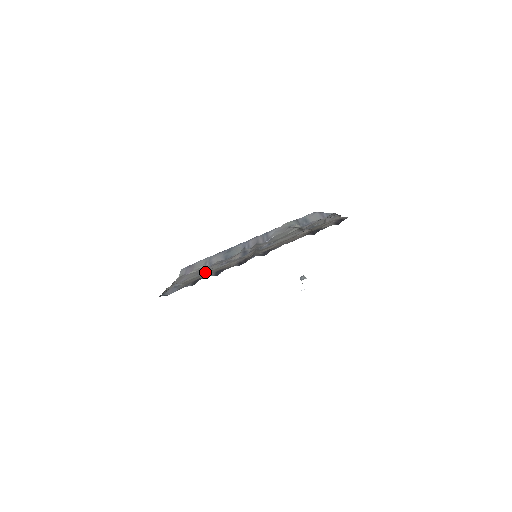
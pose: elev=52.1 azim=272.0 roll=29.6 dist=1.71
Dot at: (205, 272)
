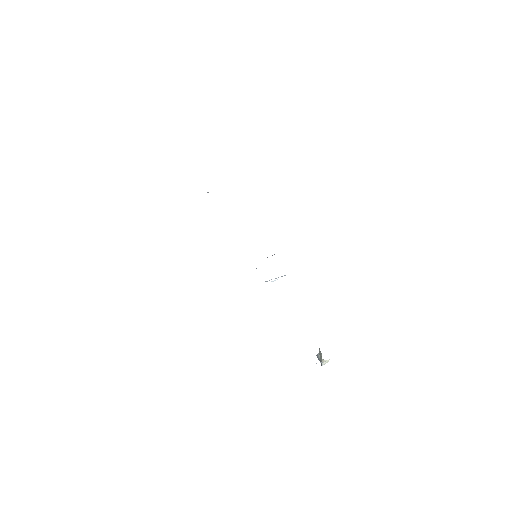
Dot at: occluded
